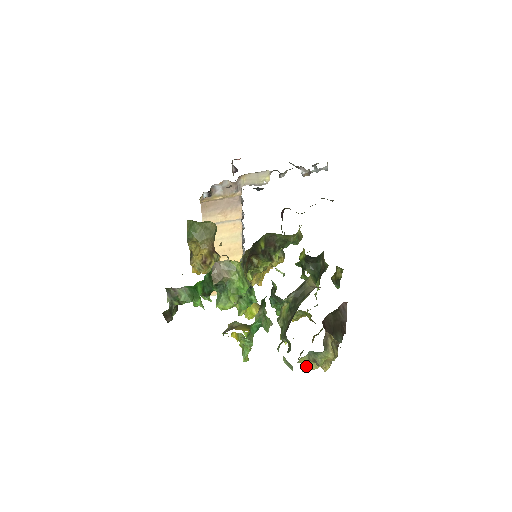
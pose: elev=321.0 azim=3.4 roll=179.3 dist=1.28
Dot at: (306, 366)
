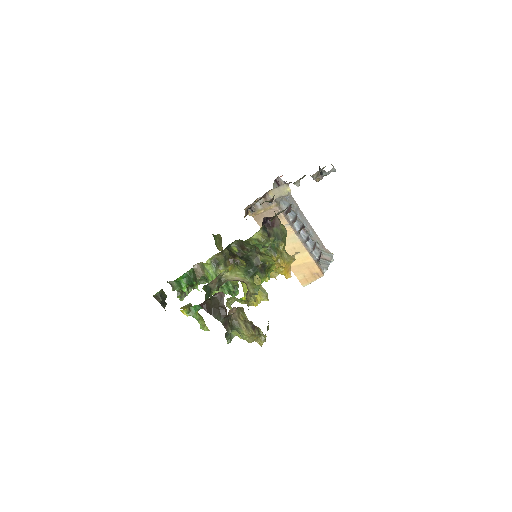
Dot at: occluded
